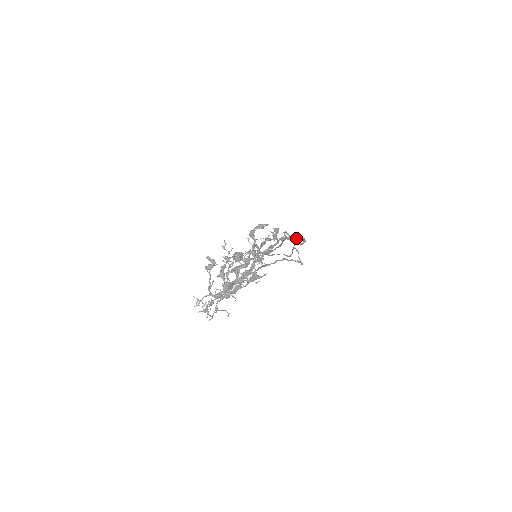
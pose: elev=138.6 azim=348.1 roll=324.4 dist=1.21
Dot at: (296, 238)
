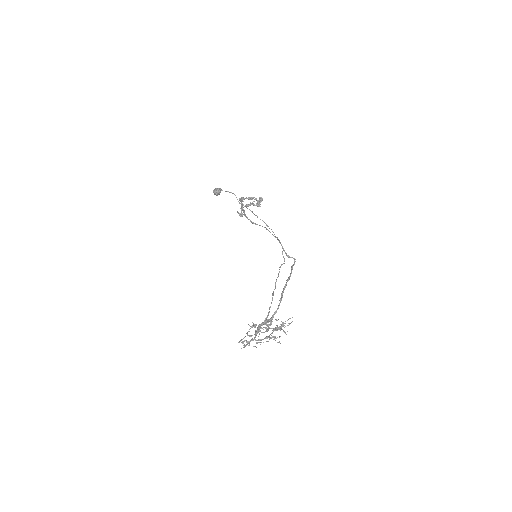
Dot at: occluded
